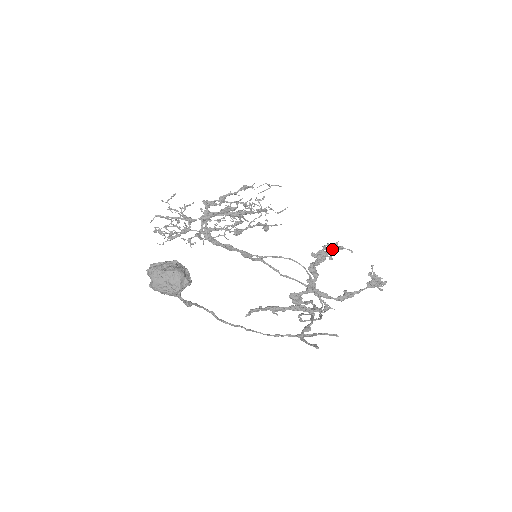
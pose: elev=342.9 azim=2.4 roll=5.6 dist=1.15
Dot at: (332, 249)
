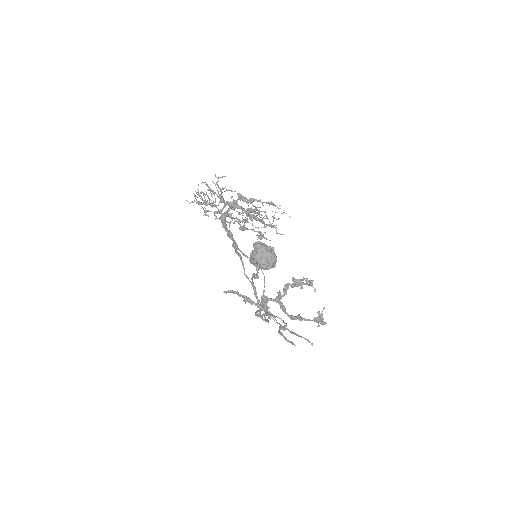
Dot at: (307, 283)
